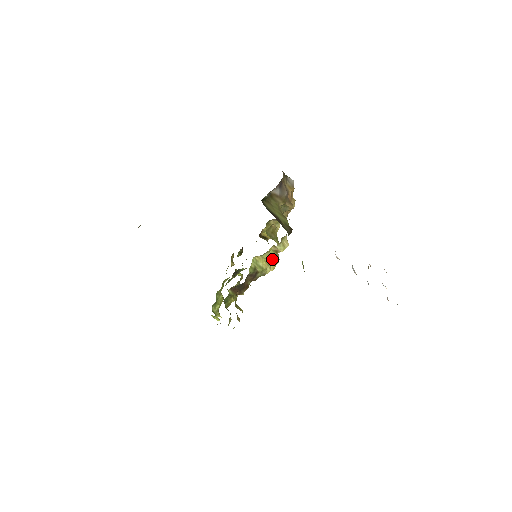
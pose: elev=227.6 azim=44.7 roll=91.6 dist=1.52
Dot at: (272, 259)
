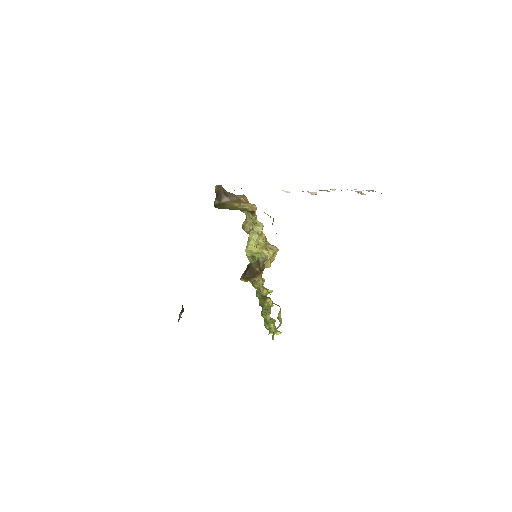
Dot at: (263, 244)
